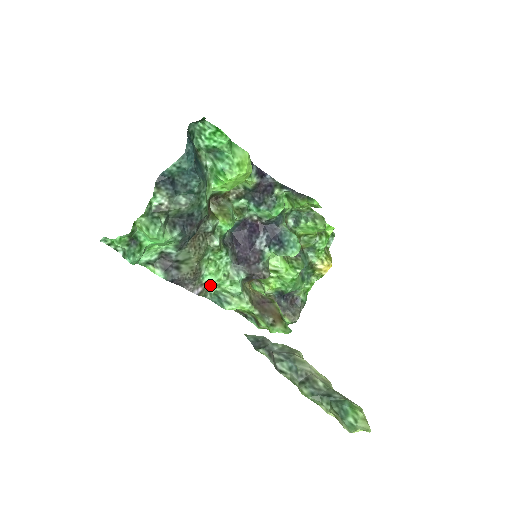
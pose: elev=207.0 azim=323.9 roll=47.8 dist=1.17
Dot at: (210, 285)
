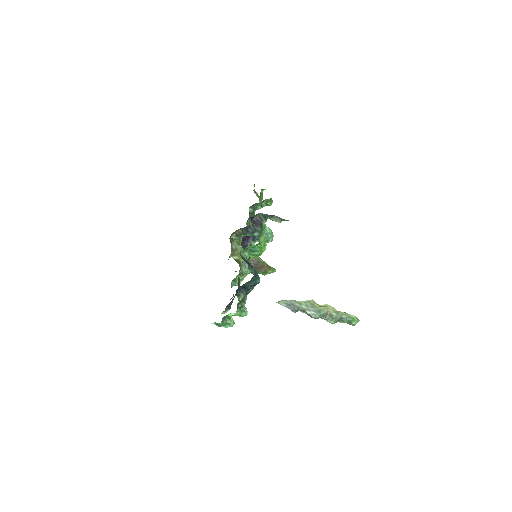
Dot at: occluded
